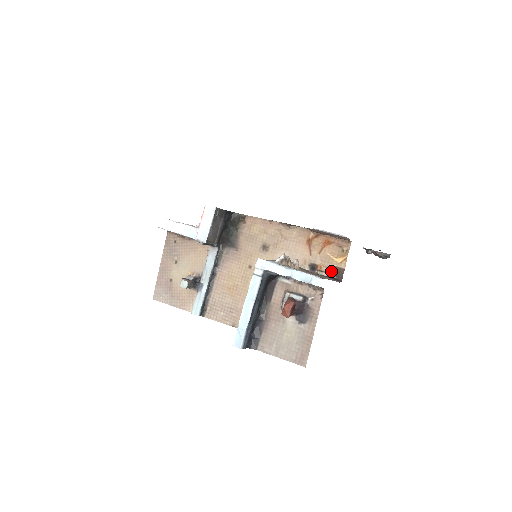
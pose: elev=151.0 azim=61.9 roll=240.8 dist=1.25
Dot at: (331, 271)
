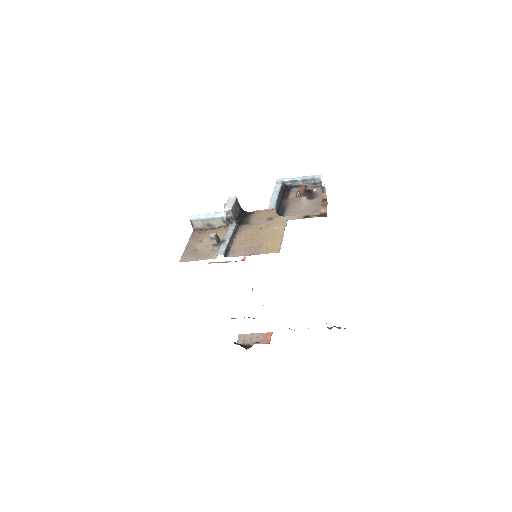
Dot at: (319, 215)
